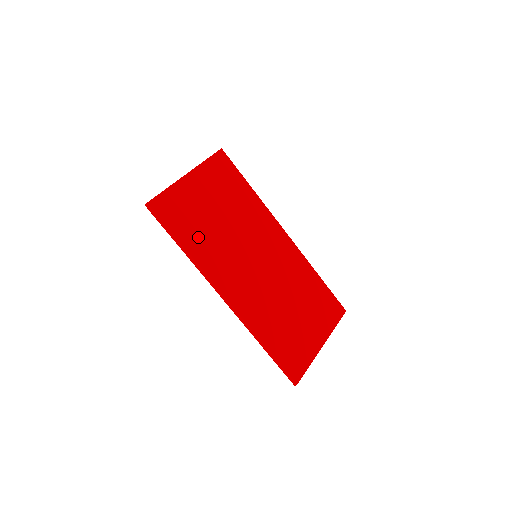
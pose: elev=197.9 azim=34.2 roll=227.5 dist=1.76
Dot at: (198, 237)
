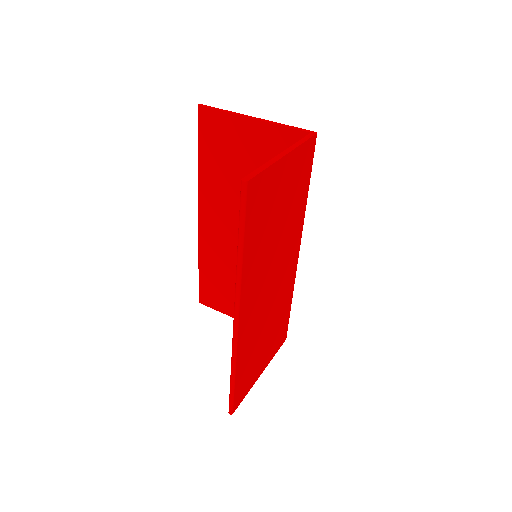
Dot at: (257, 241)
